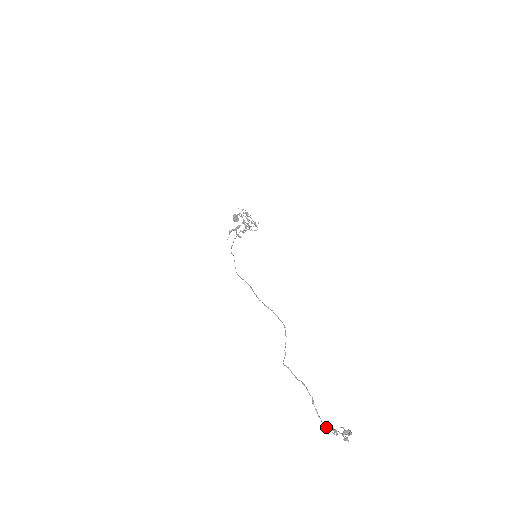
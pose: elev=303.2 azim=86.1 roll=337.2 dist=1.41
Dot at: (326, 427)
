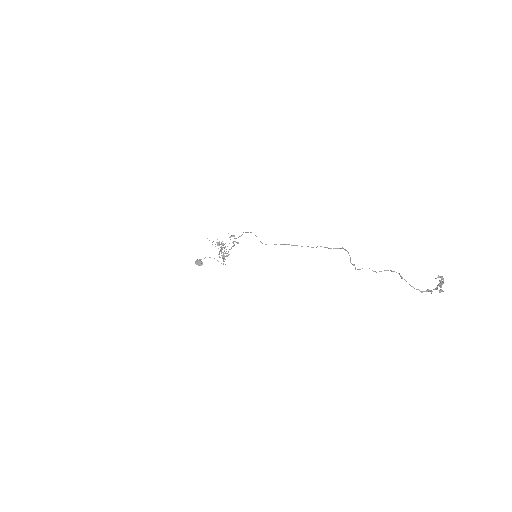
Dot at: (421, 291)
